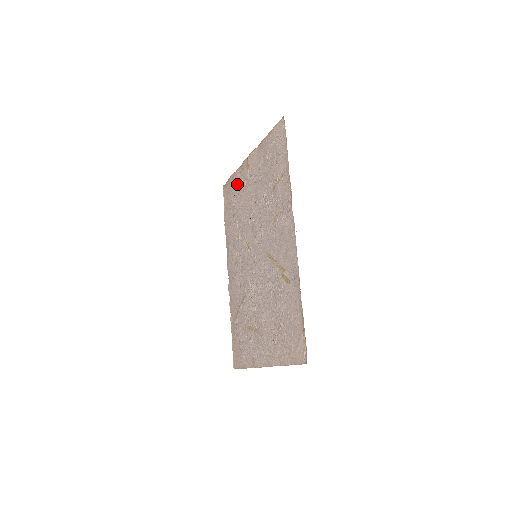
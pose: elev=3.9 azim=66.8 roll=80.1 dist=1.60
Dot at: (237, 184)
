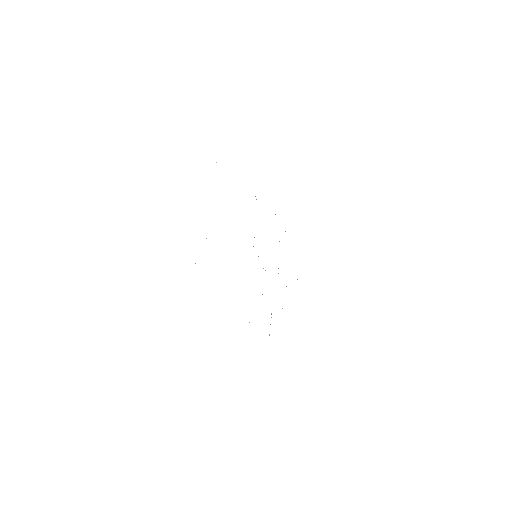
Dot at: occluded
